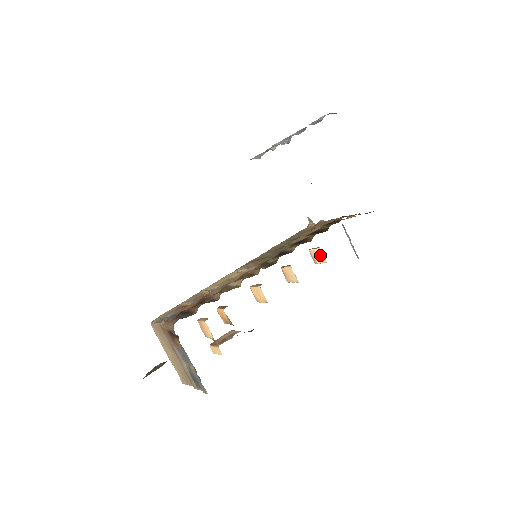
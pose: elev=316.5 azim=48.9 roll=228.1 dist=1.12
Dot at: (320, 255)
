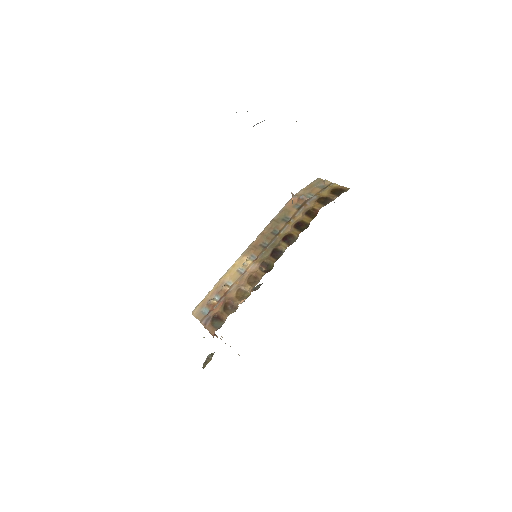
Dot at: occluded
